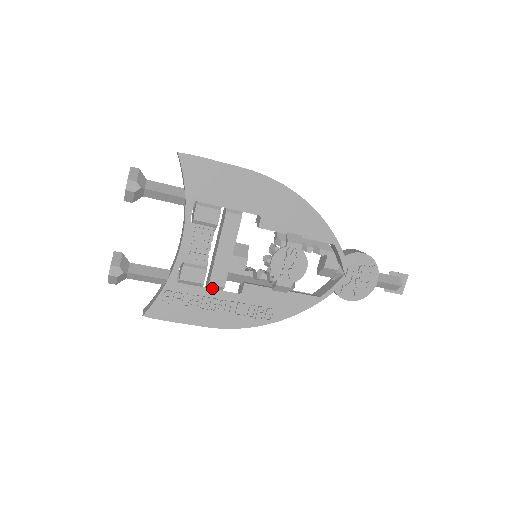
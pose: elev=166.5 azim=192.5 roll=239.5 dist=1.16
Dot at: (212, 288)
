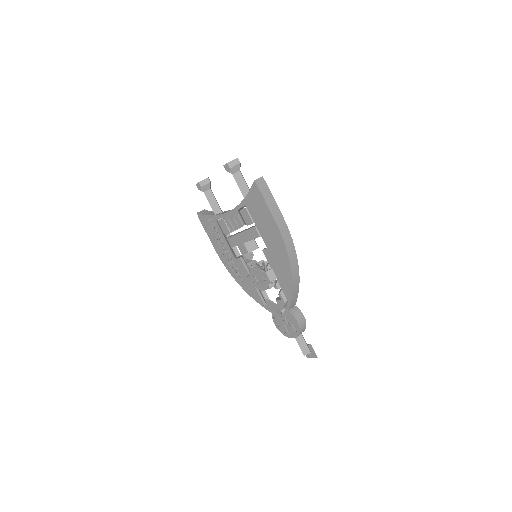
Dot at: occluded
